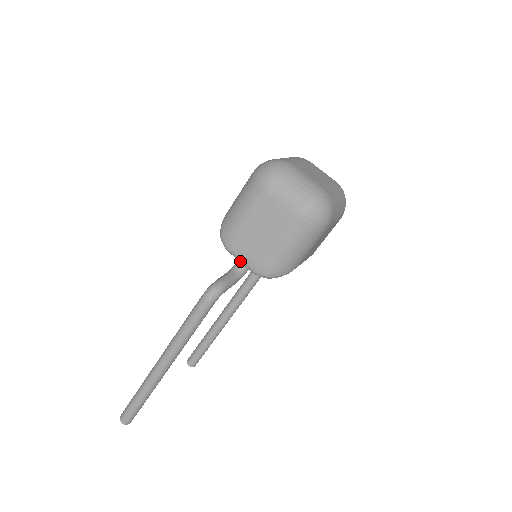
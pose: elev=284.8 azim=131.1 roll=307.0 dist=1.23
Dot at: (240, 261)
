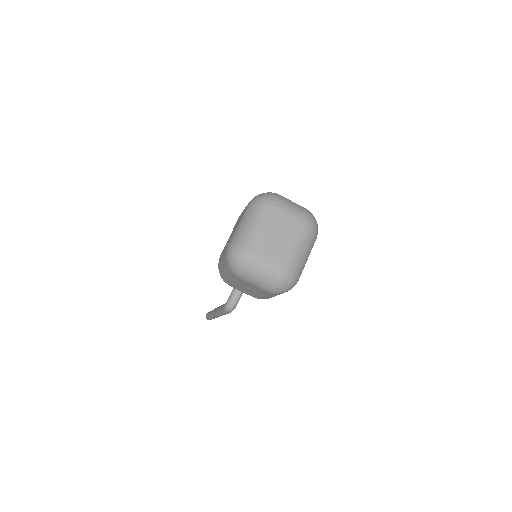
Dot at: (241, 291)
